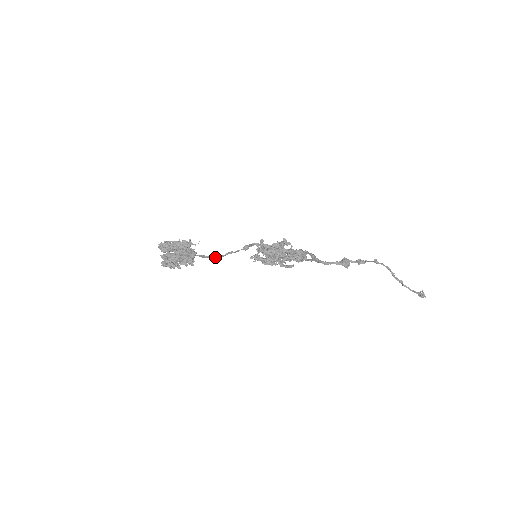
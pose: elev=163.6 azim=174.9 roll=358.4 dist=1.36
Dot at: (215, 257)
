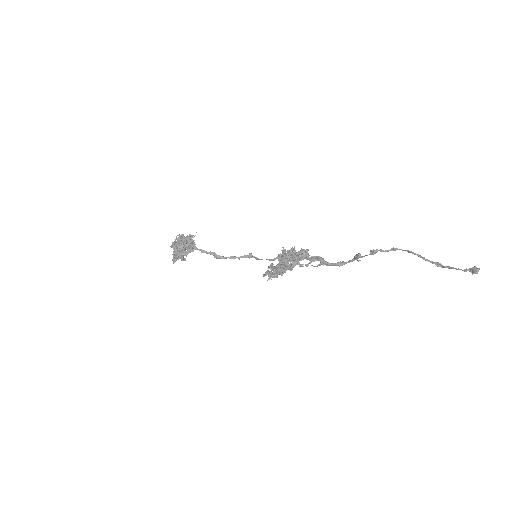
Dot at: (216, 254)
